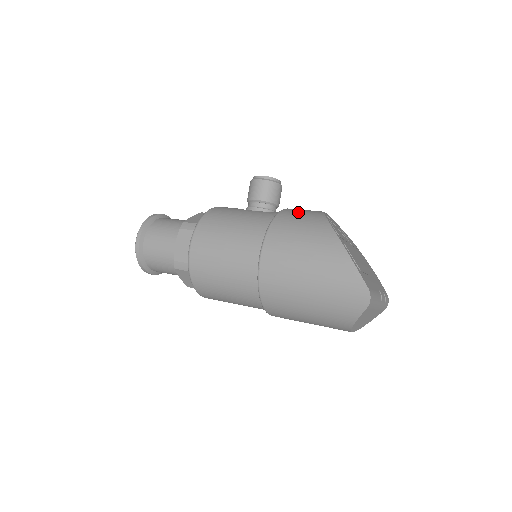
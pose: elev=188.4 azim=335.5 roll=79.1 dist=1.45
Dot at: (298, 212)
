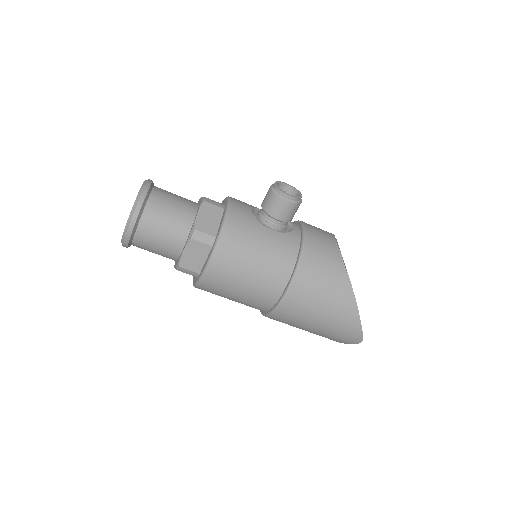
Dot at: (320, 252)
